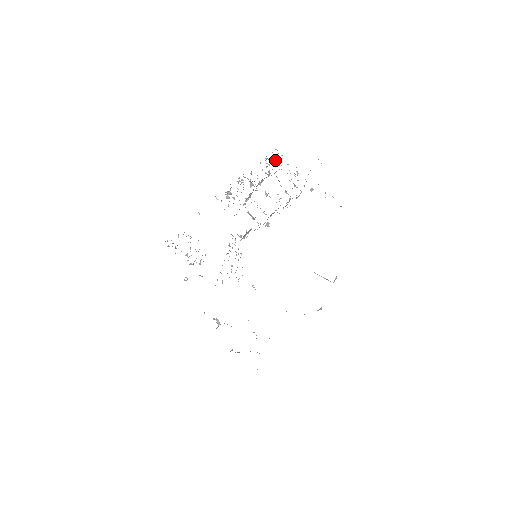
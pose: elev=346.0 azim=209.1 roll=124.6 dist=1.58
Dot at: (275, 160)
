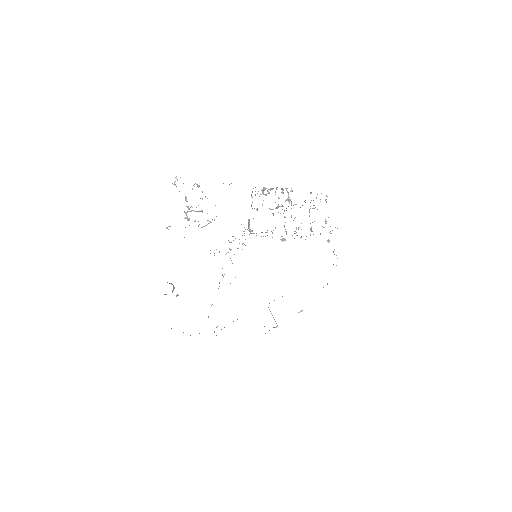
Dot at: (320, 201)
